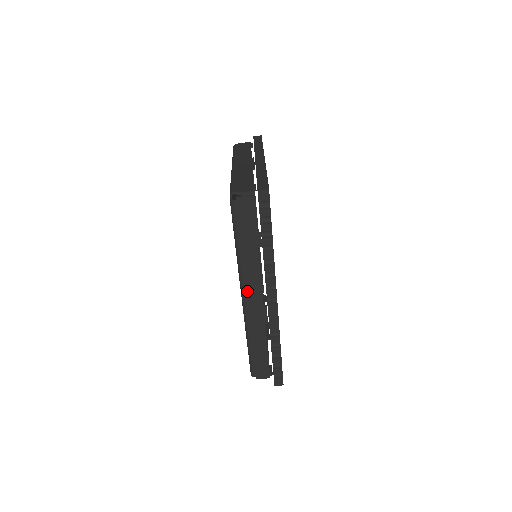
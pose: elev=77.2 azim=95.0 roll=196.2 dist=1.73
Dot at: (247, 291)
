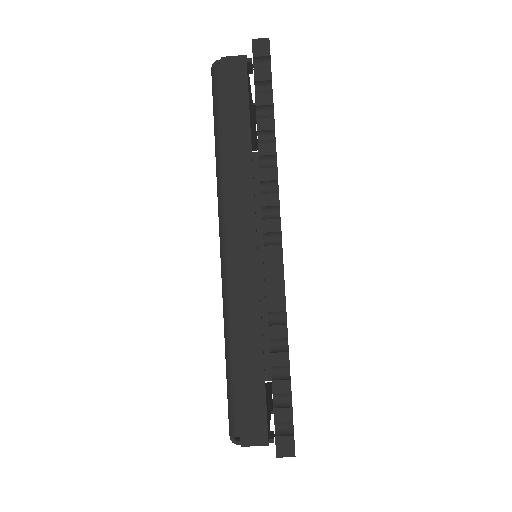
Dot at: (229, 227)
